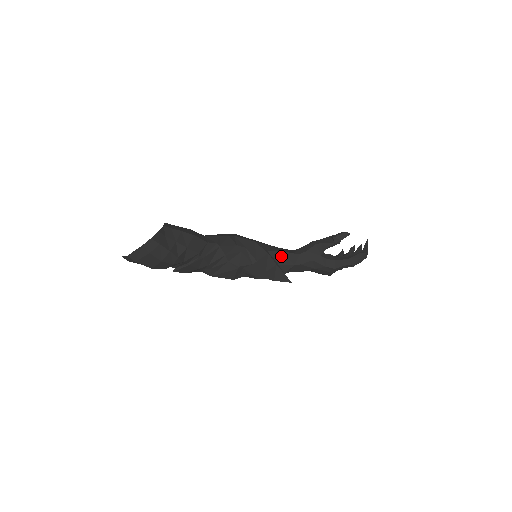
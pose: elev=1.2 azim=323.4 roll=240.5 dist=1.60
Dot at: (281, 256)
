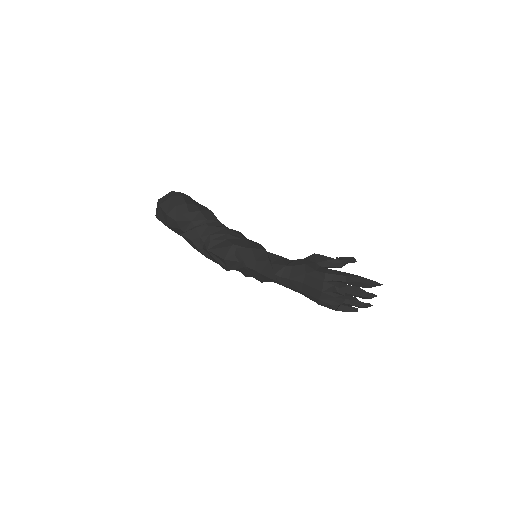
Dot at: (278, 259)
